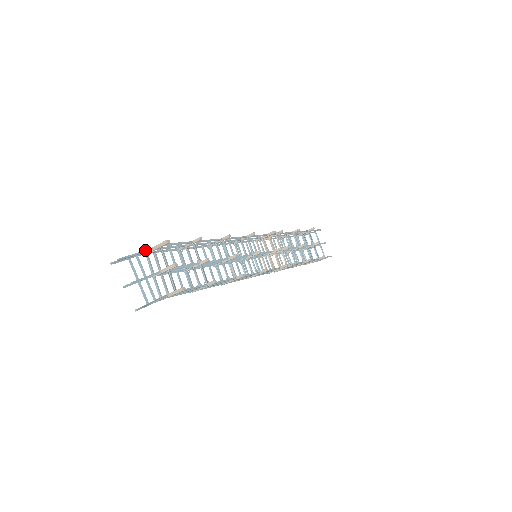
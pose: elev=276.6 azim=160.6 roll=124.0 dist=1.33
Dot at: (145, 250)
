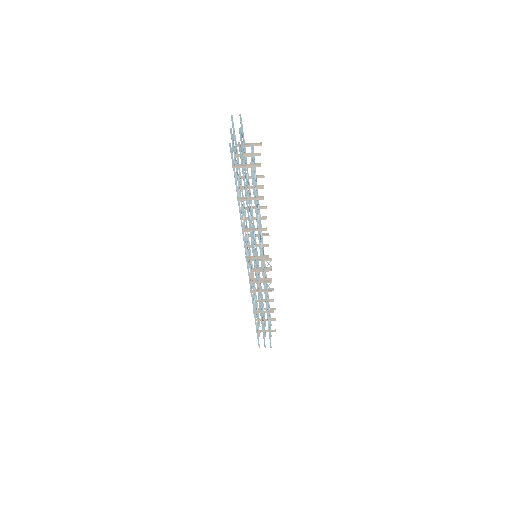
Dot at: occluded
